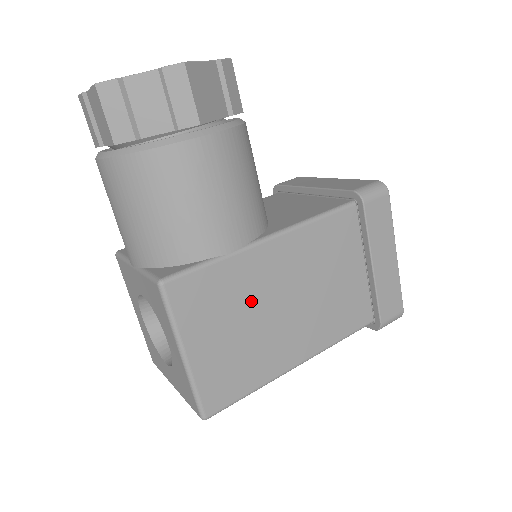
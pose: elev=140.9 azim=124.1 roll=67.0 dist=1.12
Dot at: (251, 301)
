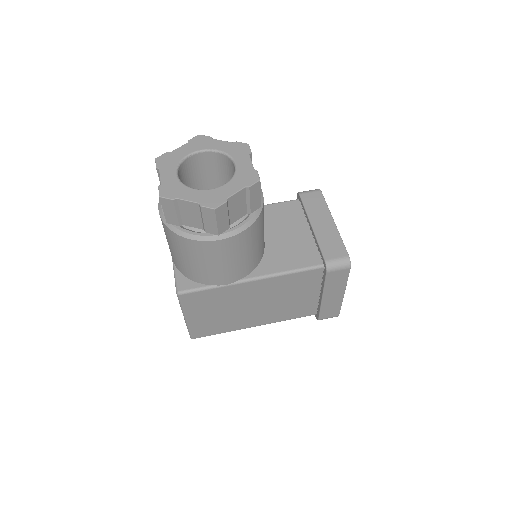
Dot at: (232, 303)
